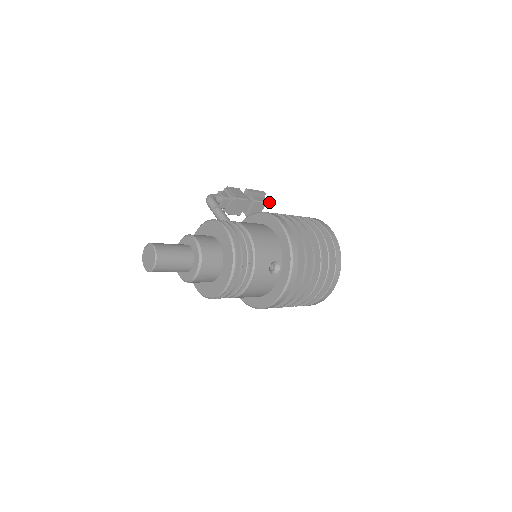
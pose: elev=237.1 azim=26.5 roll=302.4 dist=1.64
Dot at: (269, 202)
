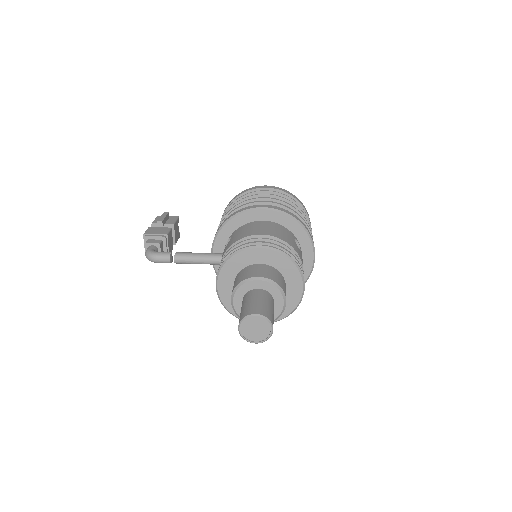
Dot at: (177, 217)
